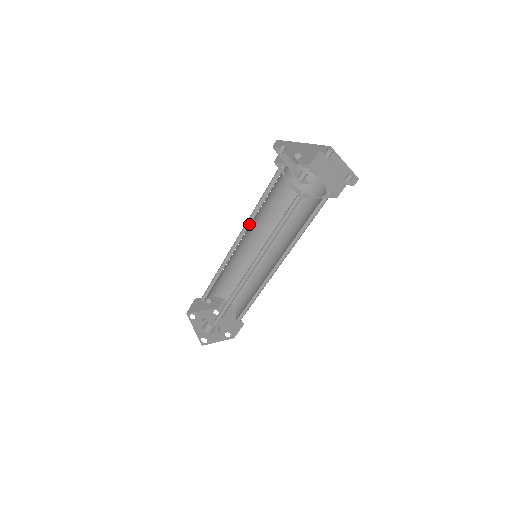
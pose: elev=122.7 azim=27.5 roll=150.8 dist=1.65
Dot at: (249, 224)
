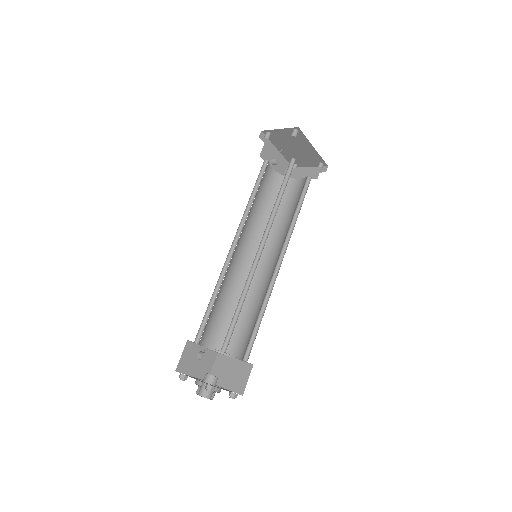
Dot at: (244, 221)
